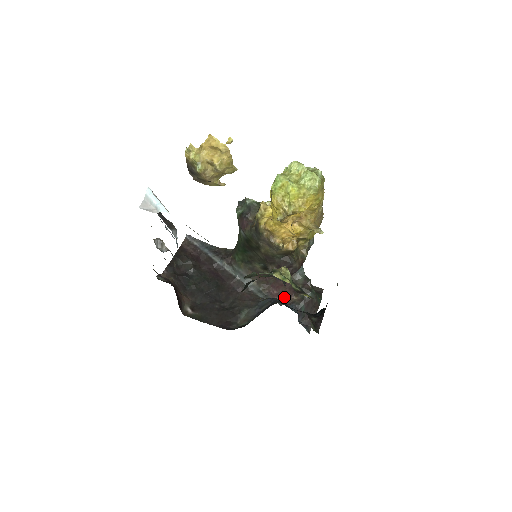
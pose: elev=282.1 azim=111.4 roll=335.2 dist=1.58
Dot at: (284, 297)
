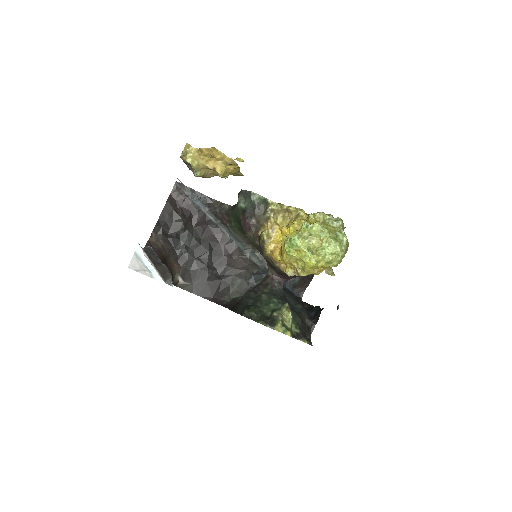
Dot at: occluded
